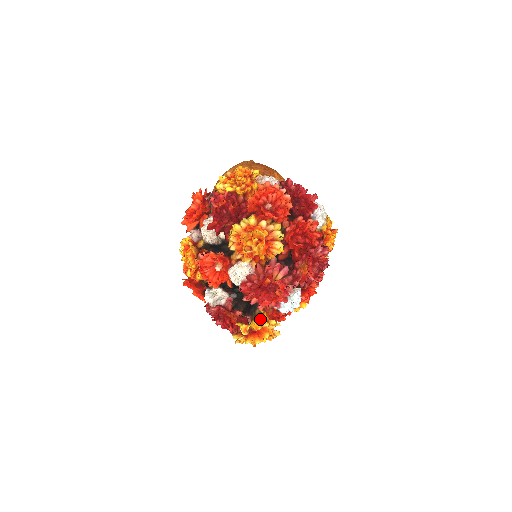
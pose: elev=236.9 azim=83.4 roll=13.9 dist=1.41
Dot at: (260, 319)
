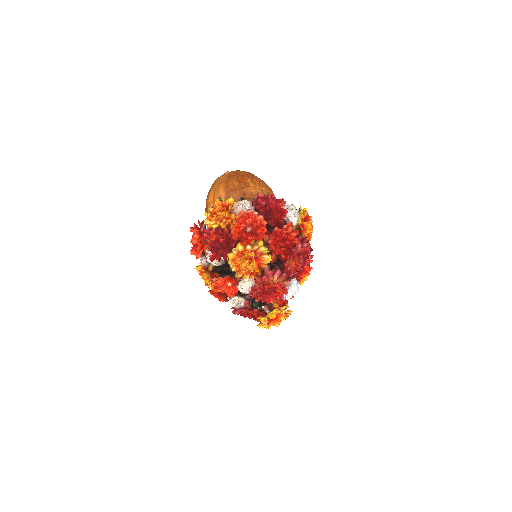
Dot at: (273, 311)
